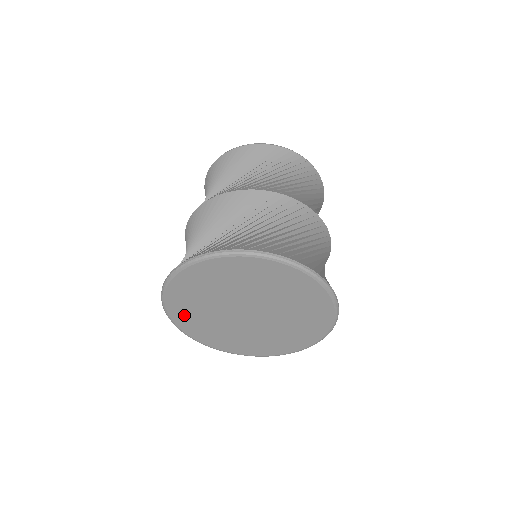
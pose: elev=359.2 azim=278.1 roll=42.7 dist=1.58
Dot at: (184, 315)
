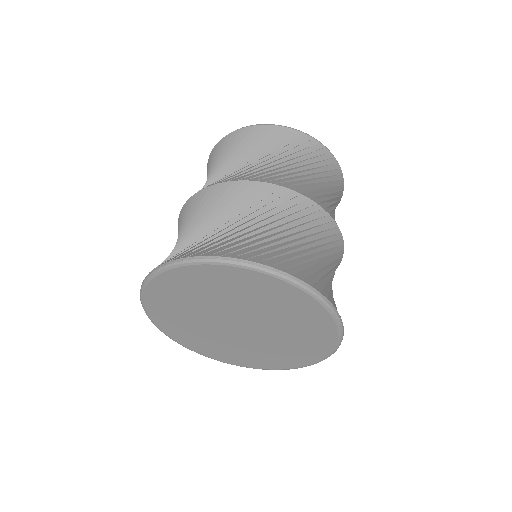
Dot at: (198, 345)
